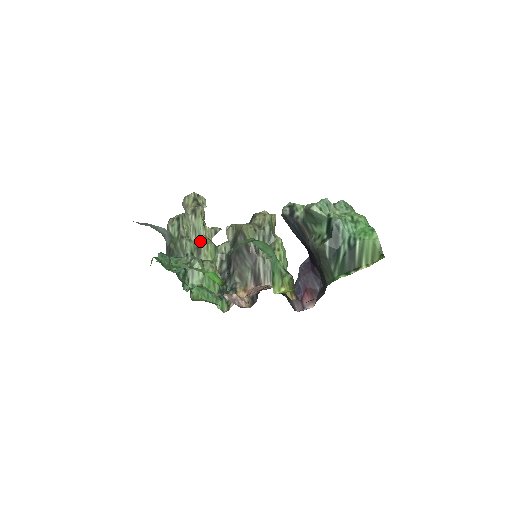
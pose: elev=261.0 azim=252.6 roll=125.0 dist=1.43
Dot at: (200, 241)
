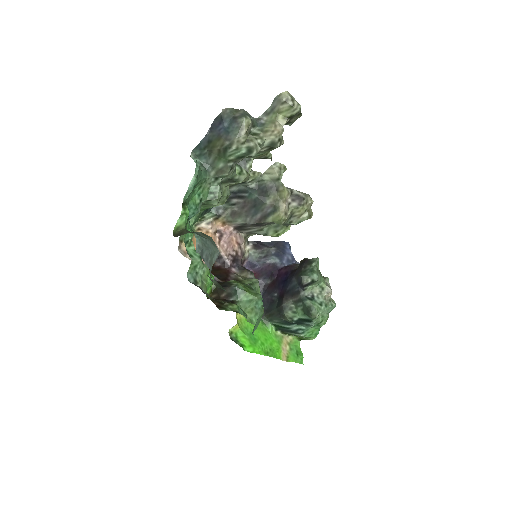
Dot at: (241, 175)
